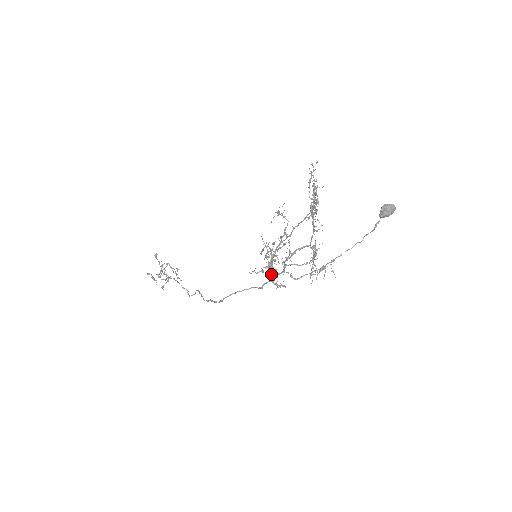
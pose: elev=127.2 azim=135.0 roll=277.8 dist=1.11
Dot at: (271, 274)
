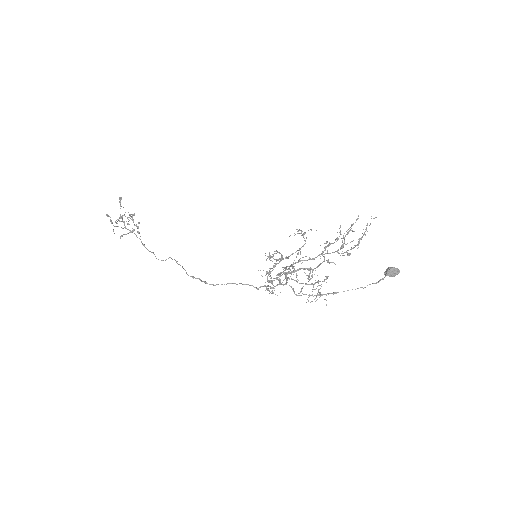
Dot at: occluded
